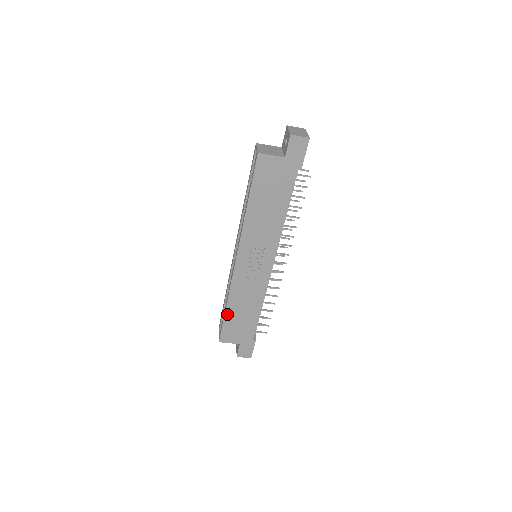
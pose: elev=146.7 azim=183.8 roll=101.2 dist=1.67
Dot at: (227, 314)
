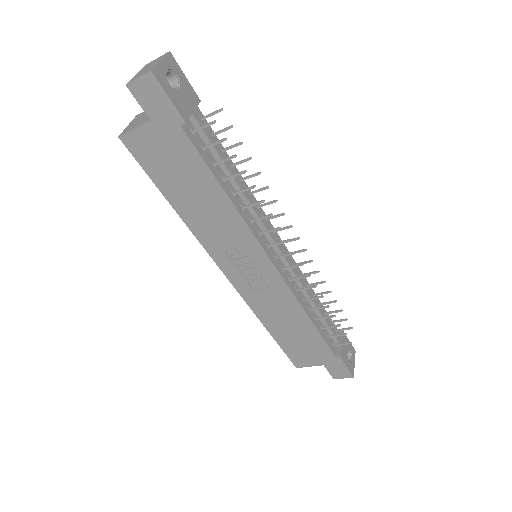
Dot at: (276, 337)
